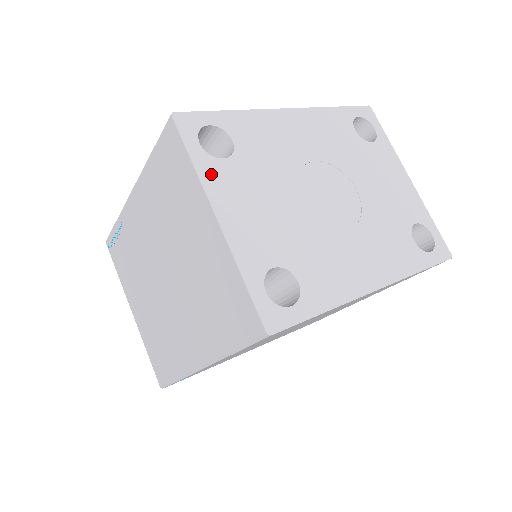
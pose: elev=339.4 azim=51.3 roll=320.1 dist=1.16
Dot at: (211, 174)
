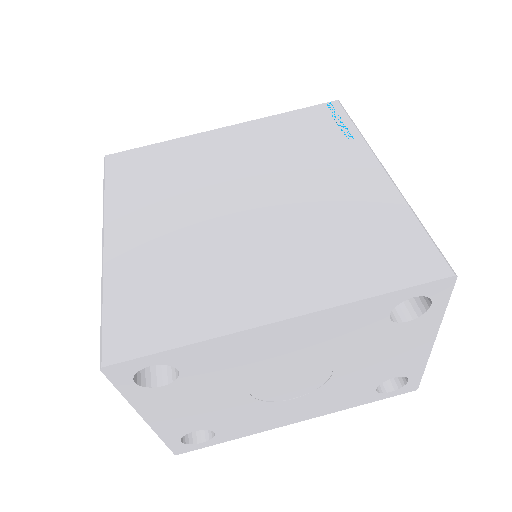
Dot at: (144, 399)
